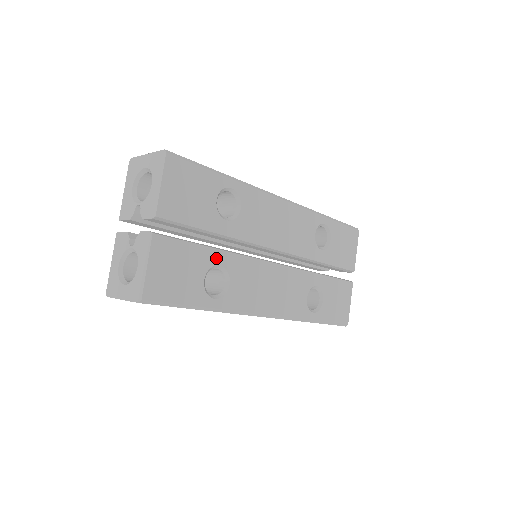
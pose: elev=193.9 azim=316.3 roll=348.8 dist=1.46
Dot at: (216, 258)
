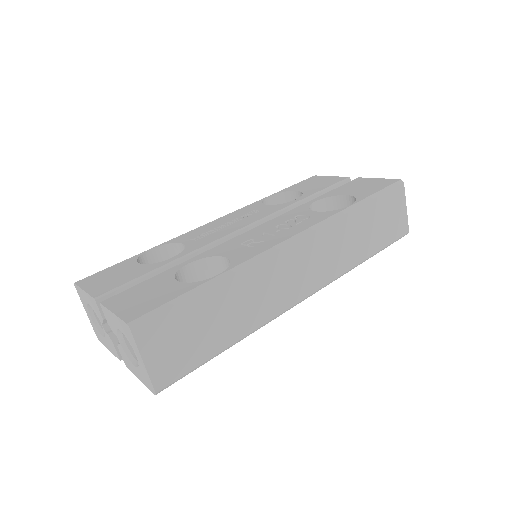
Dot at: occluded
